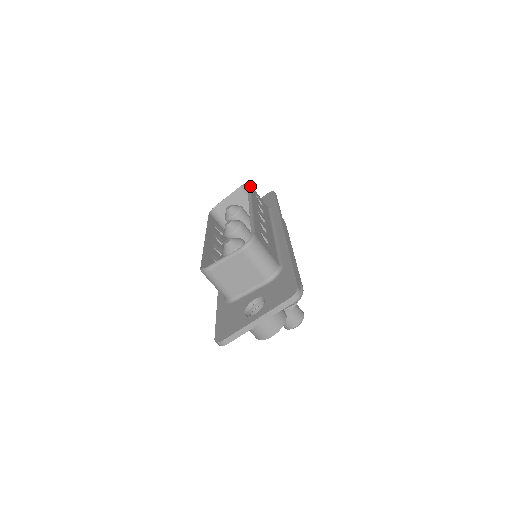
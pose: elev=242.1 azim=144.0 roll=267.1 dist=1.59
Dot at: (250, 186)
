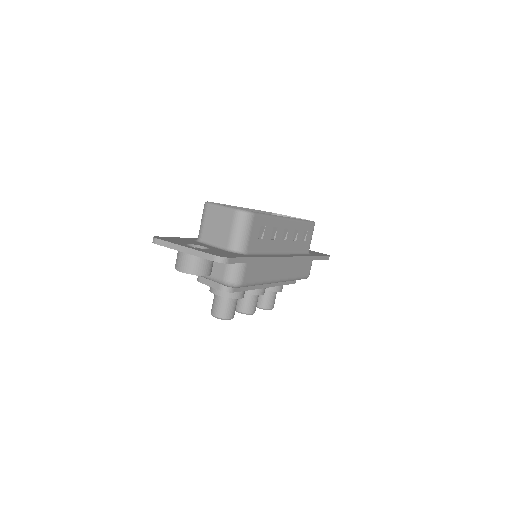
Dot at: (312, 223)
